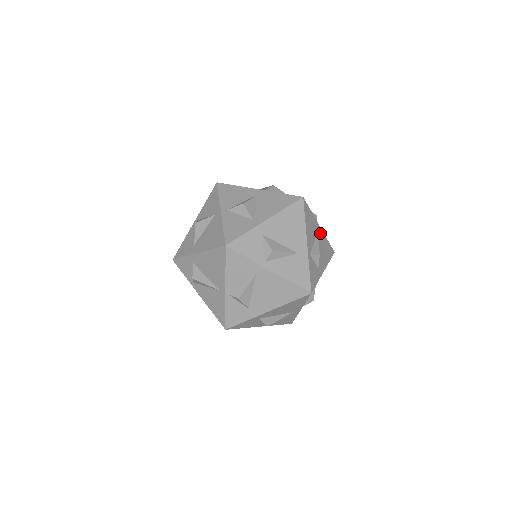
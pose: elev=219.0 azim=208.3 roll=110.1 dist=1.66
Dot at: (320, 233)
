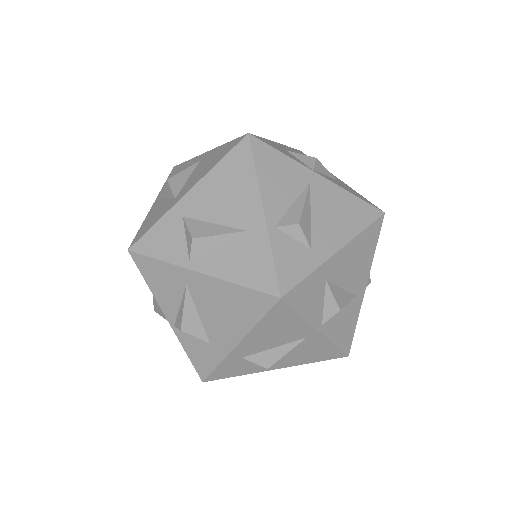
Dot at: (321, 186)
